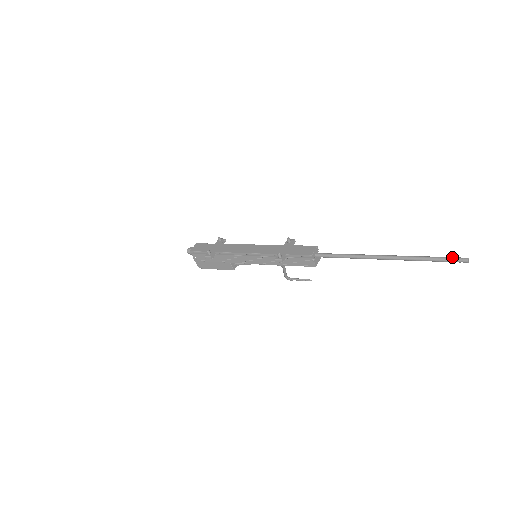
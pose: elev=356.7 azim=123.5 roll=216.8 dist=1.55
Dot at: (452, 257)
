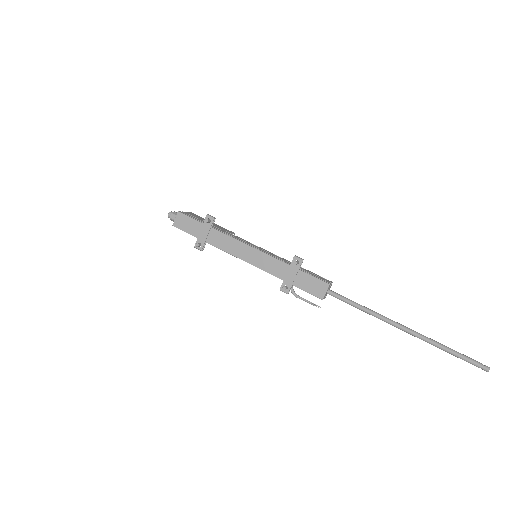
Dot at: (473, 362)
